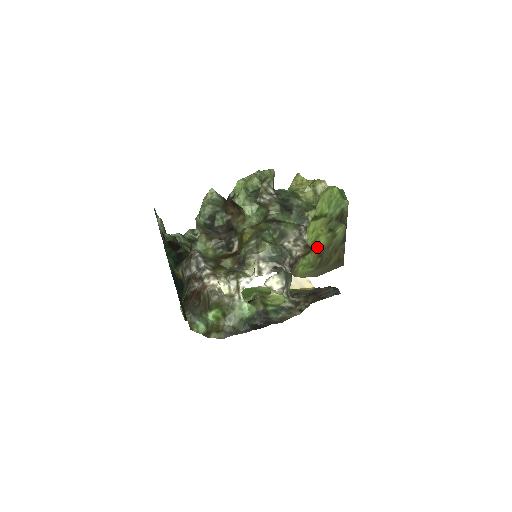
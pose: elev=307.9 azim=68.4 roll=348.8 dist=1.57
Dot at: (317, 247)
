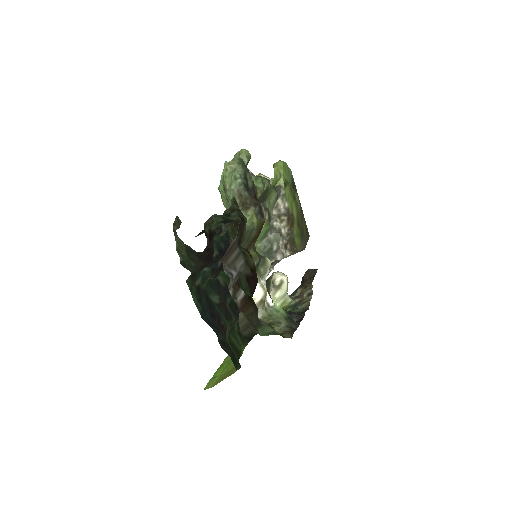
Dot at: (295, 216)
